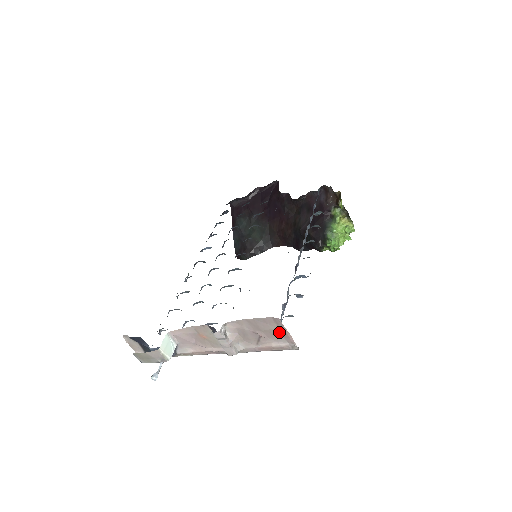
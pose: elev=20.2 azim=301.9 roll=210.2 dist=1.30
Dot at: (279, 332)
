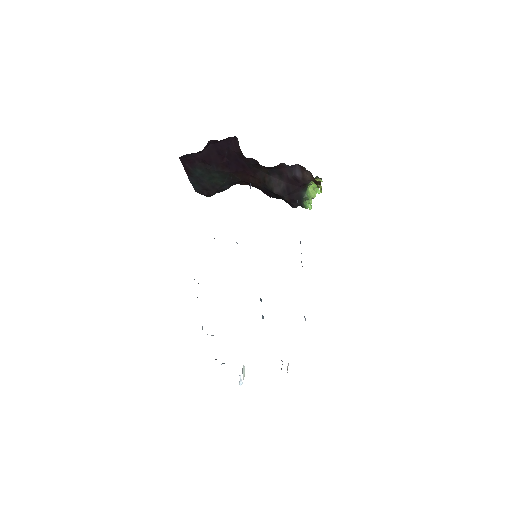
Dot at: occluded
